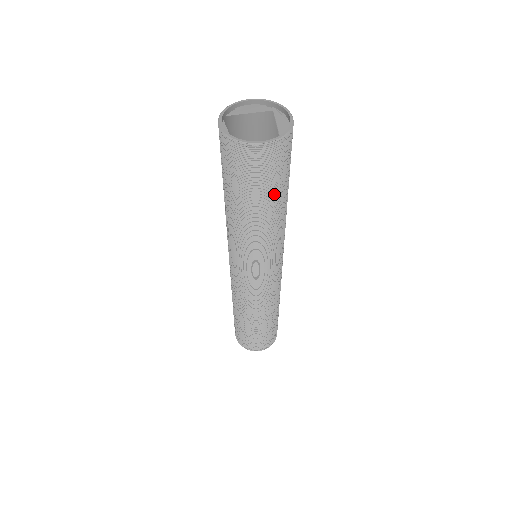
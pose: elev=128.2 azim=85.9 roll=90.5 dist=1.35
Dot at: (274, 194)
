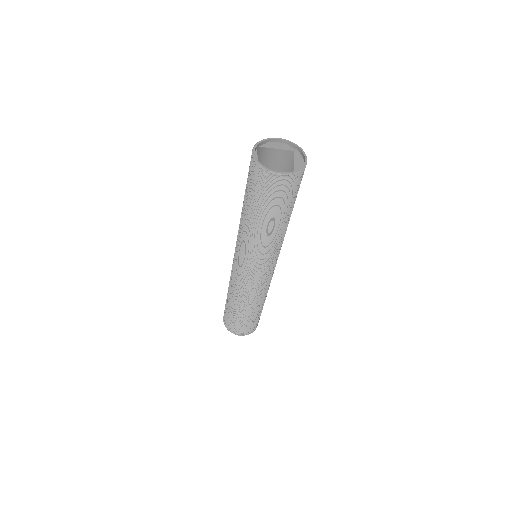
Dot at: (280, 212)
